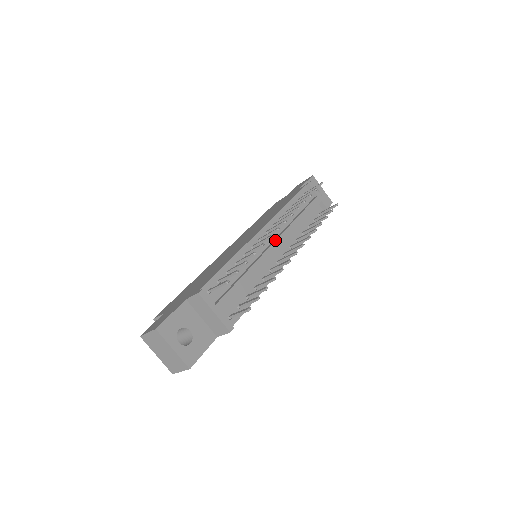
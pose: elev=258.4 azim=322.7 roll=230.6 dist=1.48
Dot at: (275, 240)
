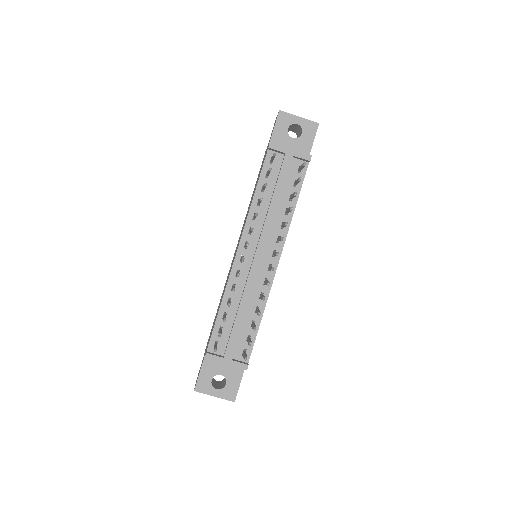
Dot at: (254, 253)
